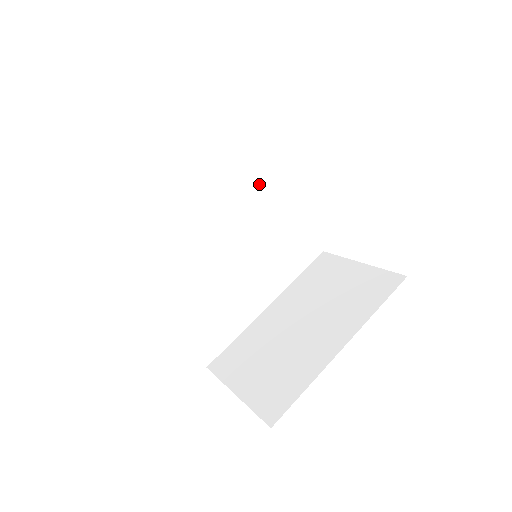
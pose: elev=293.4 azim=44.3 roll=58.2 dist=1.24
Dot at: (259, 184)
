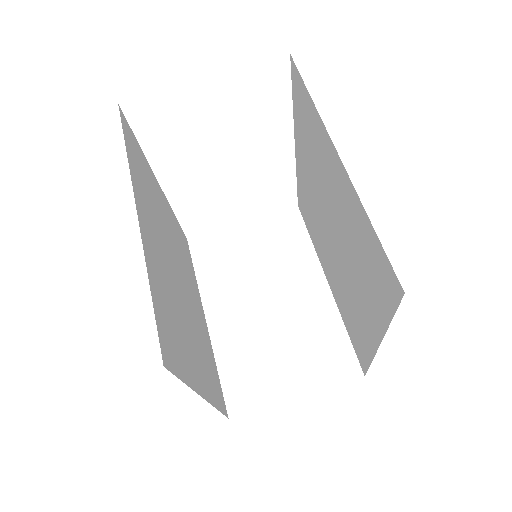
Dot at: (156, 193)
